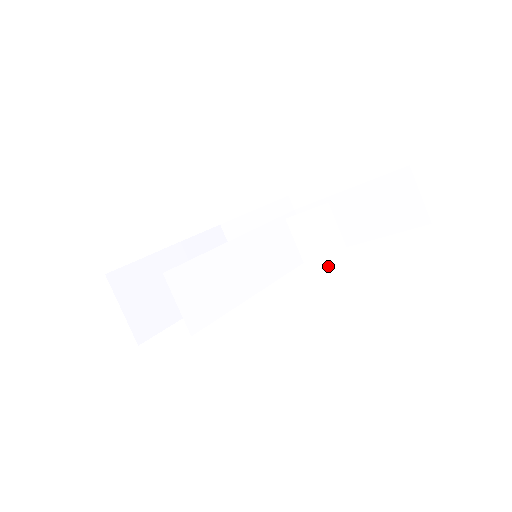
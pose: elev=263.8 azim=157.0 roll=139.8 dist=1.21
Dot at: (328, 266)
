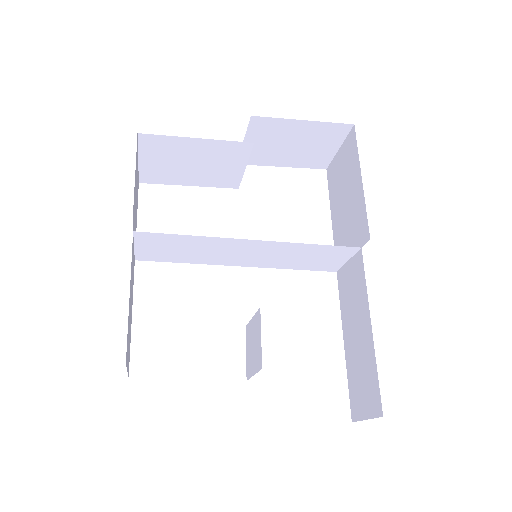
Dot at: (247, 351)
